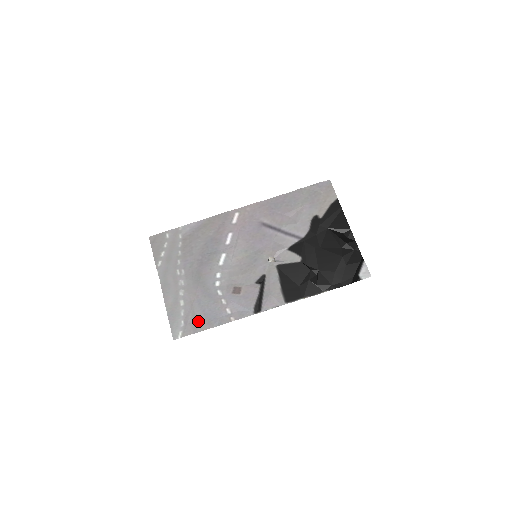
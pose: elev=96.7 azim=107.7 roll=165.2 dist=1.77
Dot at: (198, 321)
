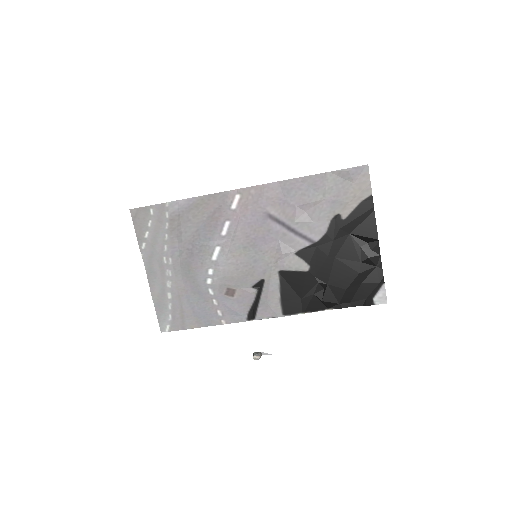
Dot at: (186, 318)
